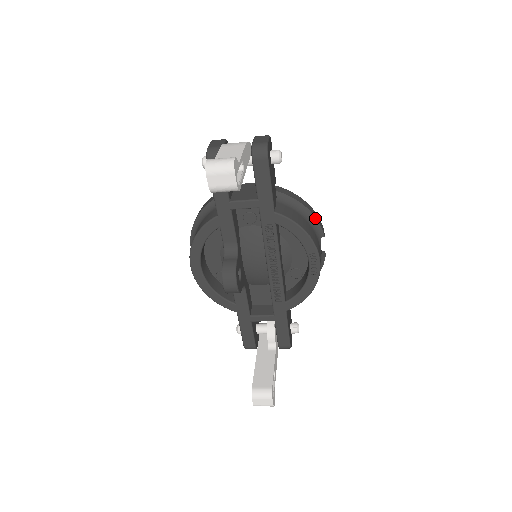
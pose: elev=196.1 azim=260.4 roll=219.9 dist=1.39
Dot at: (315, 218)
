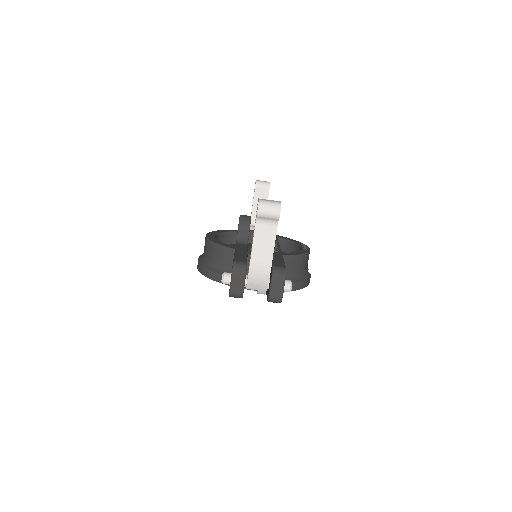
Dot at: occluded
